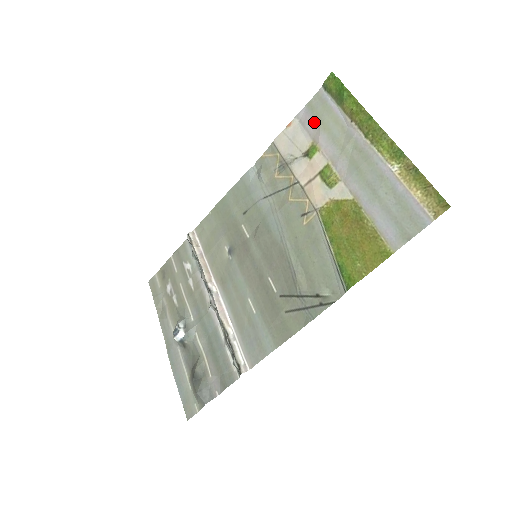
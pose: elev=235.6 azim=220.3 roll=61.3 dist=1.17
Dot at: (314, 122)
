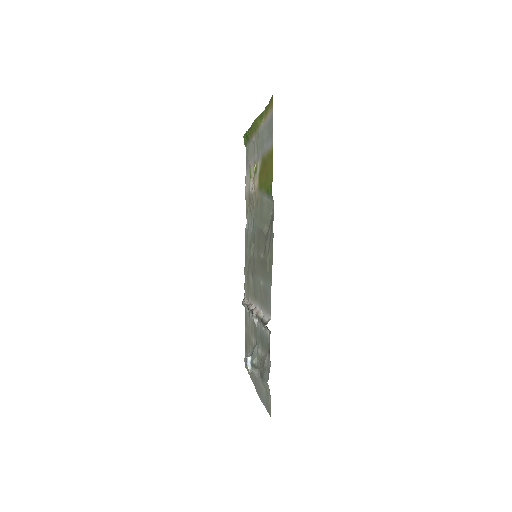
Dot at: (247, 163)
